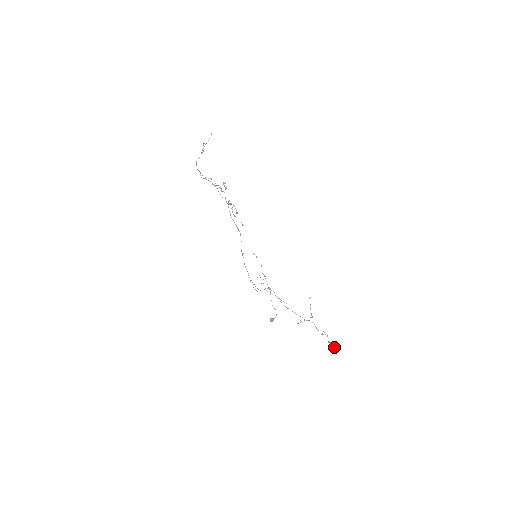
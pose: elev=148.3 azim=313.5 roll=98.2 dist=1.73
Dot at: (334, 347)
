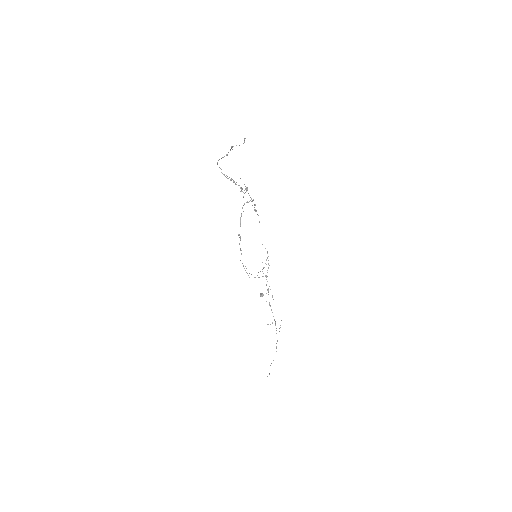
Dot at: occluded
